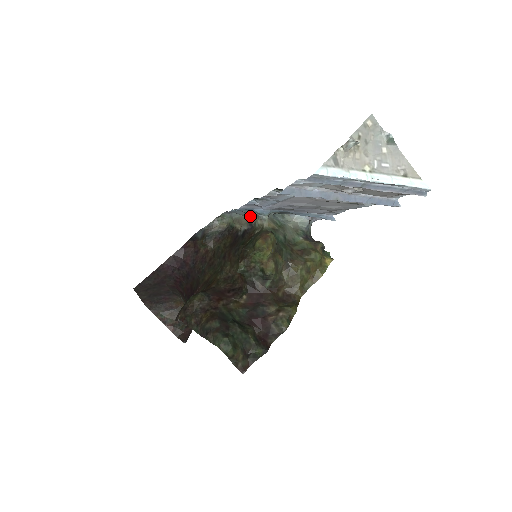
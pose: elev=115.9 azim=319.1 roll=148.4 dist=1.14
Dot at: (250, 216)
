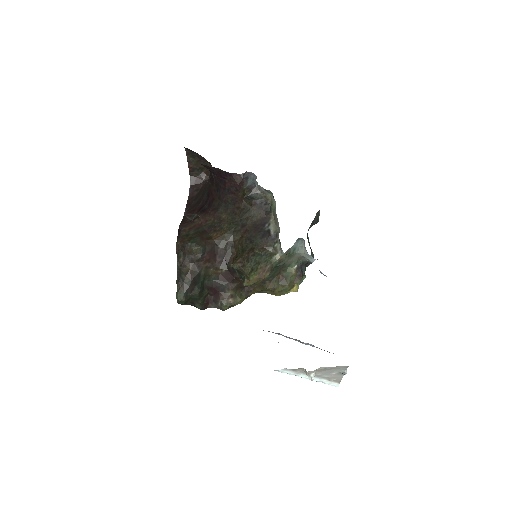
Dot at: occluded
